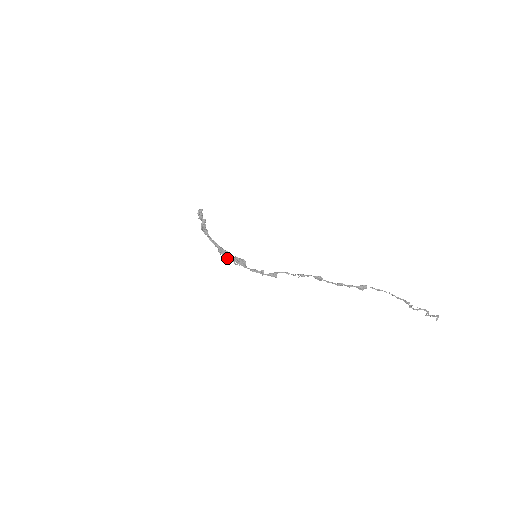
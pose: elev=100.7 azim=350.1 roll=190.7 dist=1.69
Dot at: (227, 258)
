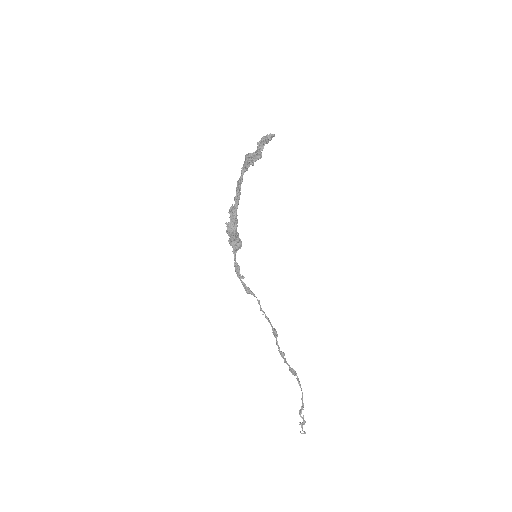
Dot at: (228, 232)
